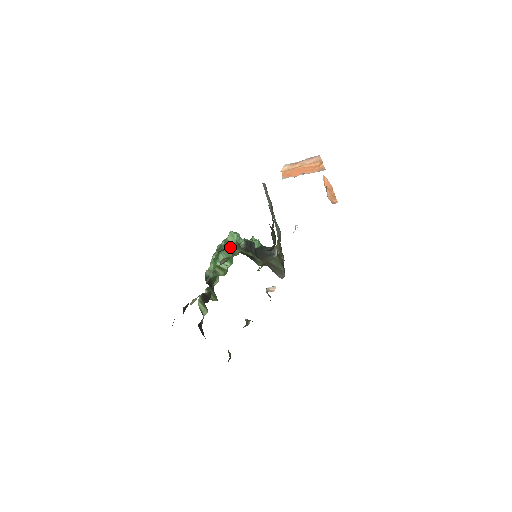
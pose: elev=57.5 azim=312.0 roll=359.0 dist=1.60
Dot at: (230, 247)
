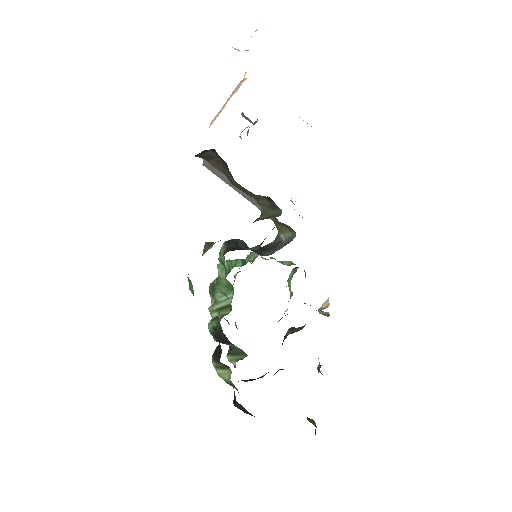
Dot at: (220, 274)
